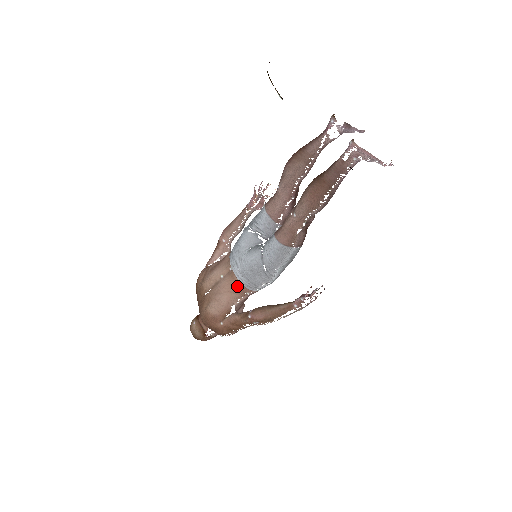
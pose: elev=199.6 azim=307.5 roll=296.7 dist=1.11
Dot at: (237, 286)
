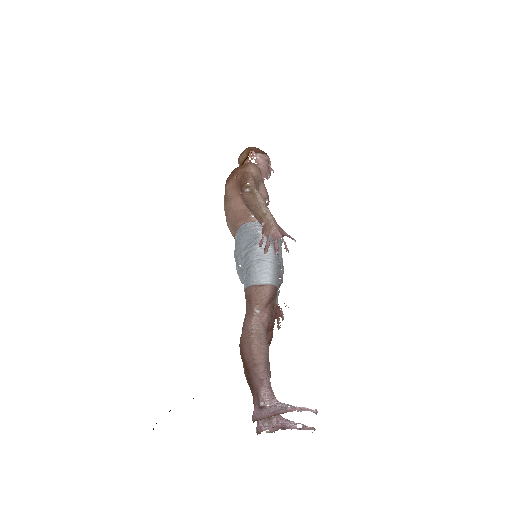
Dot at: occluded
